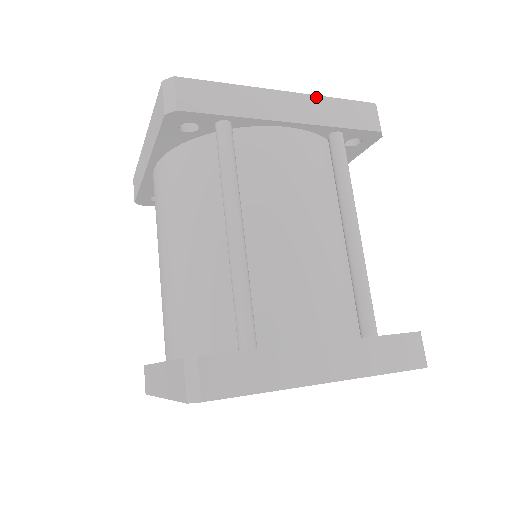
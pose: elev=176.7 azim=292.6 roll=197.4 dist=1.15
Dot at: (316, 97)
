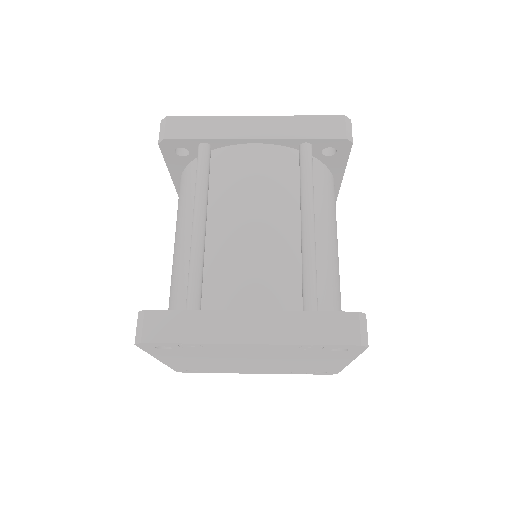
Dot at: (284, 117)
